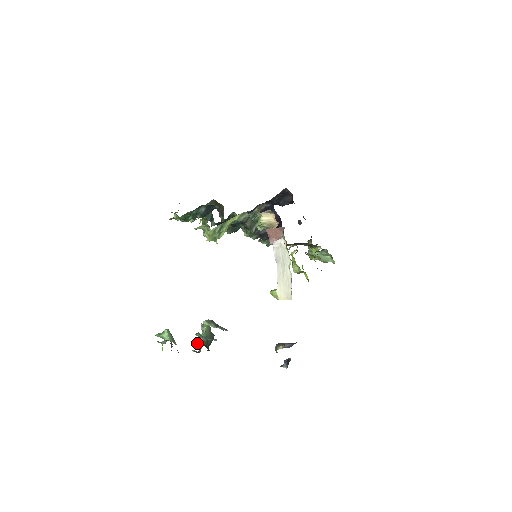
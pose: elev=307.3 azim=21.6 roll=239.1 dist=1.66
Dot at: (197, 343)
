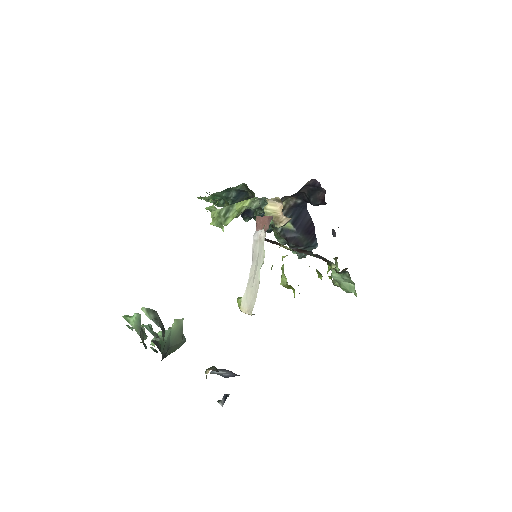
Dot at: (153, 339)
